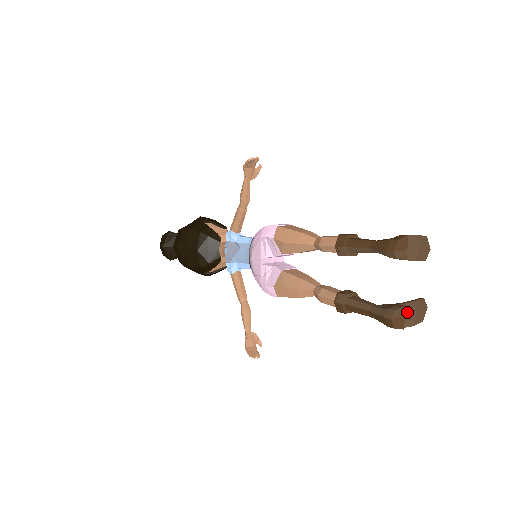
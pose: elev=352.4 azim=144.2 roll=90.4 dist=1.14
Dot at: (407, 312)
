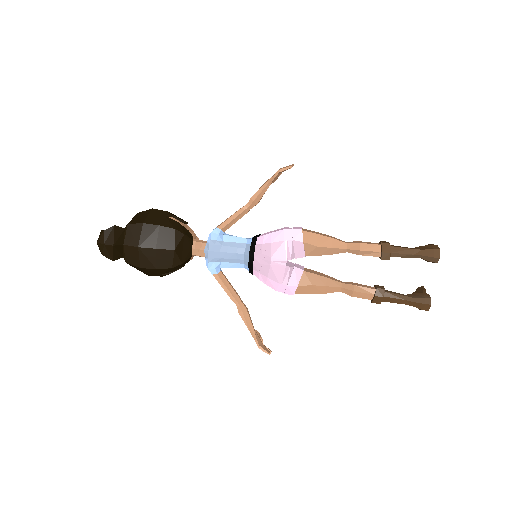
Dot at: occluded
